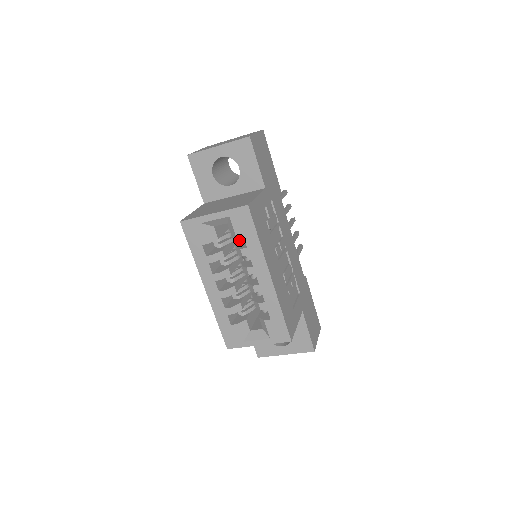
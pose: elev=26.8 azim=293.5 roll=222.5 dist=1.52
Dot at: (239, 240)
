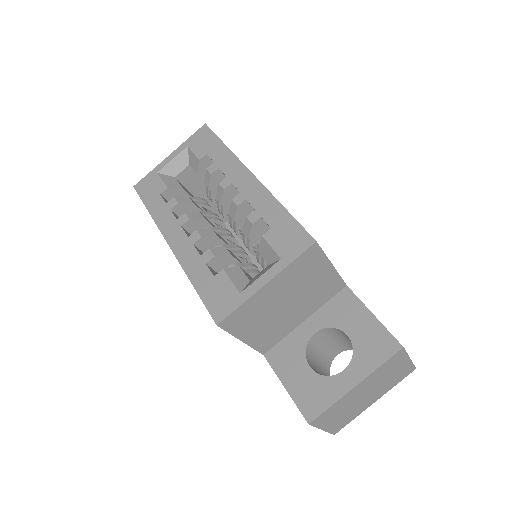
Dot at: occluded
